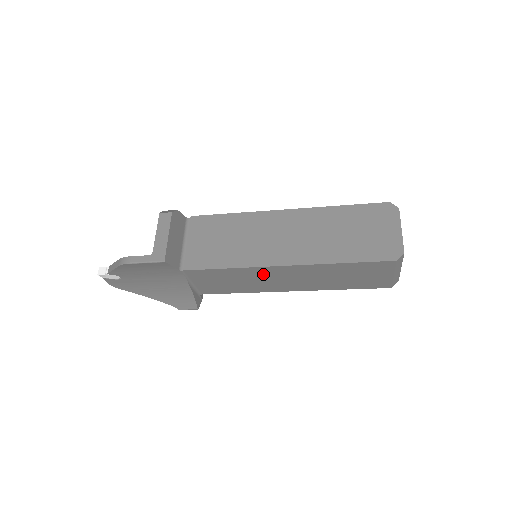
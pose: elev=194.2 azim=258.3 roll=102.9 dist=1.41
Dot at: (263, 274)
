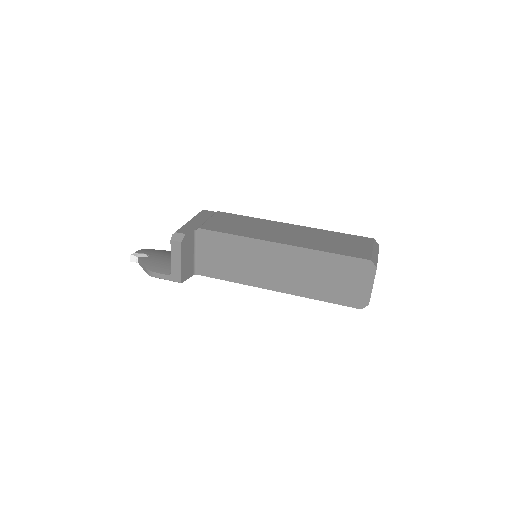
Dot at: occluded
